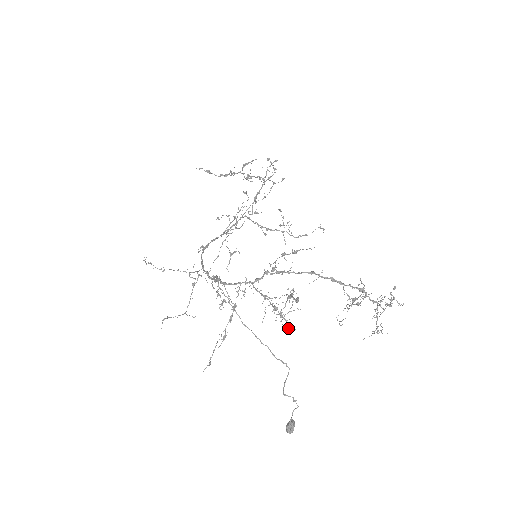
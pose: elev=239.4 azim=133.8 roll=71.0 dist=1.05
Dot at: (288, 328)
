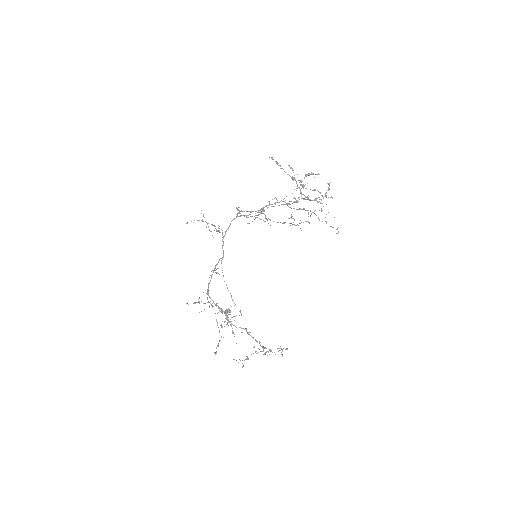
Dot at: occluded
